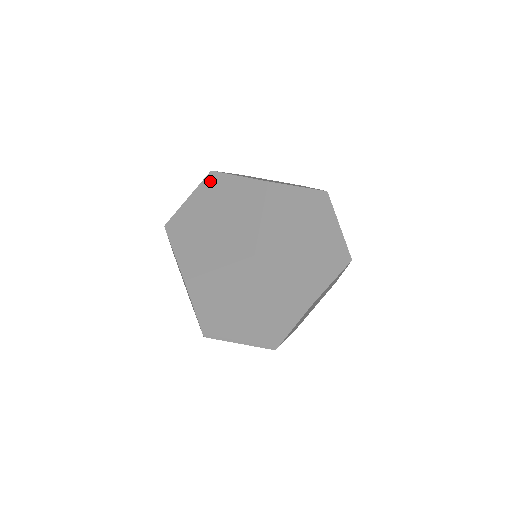
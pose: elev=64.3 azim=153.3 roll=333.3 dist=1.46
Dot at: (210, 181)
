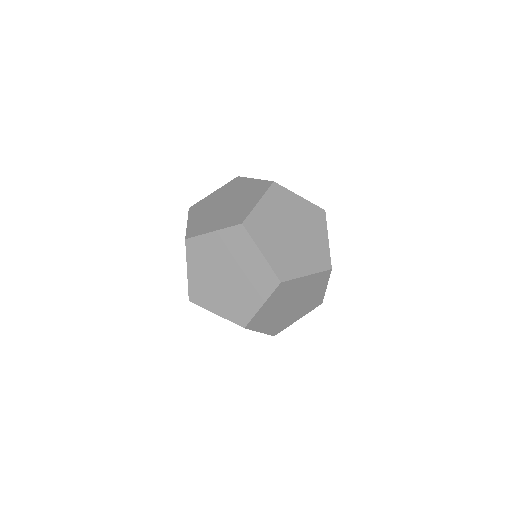
Dot at: (195, 208)
